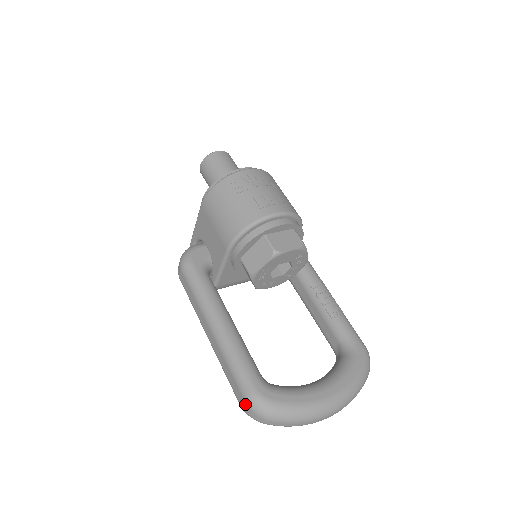
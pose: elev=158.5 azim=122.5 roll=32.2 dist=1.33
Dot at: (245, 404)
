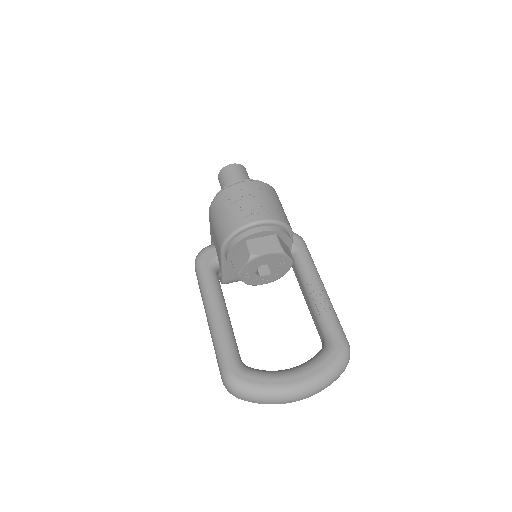
Dot at: (223, 381)
